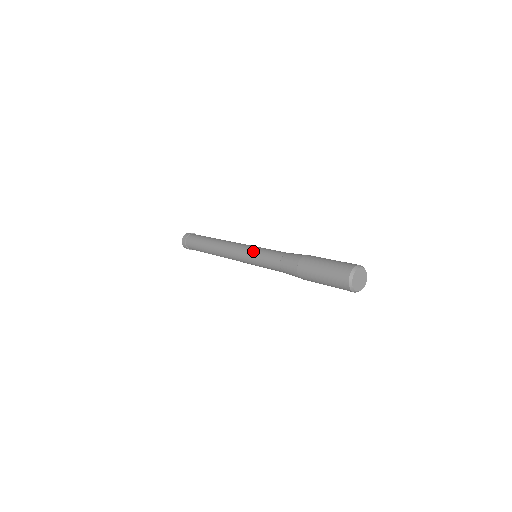
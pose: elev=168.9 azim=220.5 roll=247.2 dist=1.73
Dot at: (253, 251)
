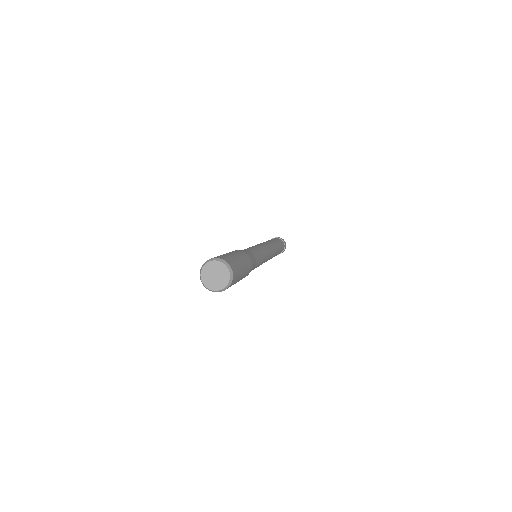
Dot at: occluded
